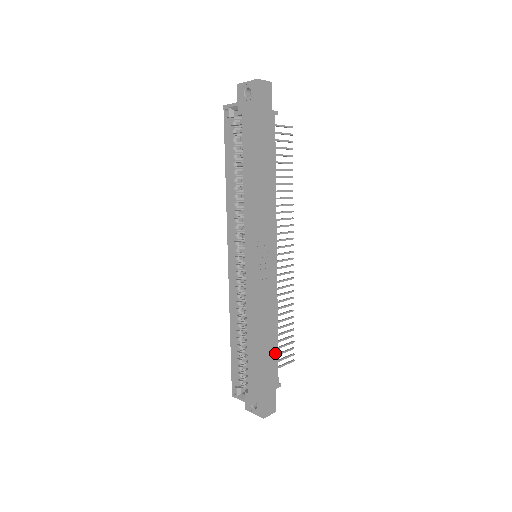
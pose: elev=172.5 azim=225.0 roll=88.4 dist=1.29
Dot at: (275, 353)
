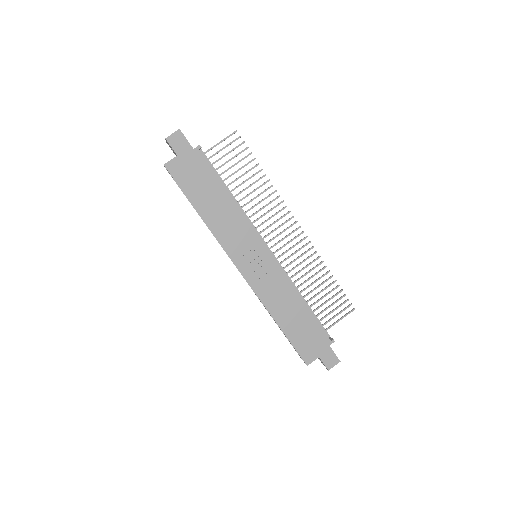
Dot at: (312, 320)
